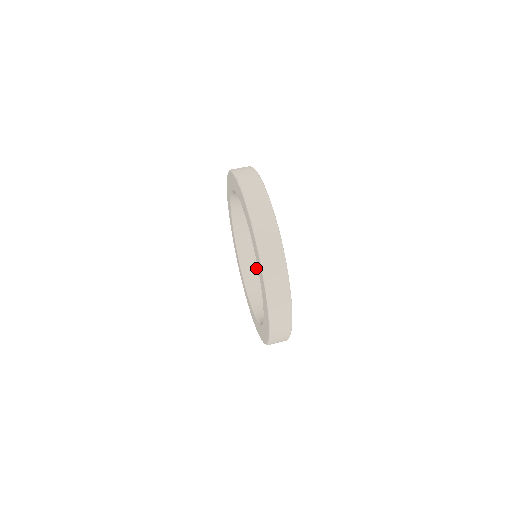
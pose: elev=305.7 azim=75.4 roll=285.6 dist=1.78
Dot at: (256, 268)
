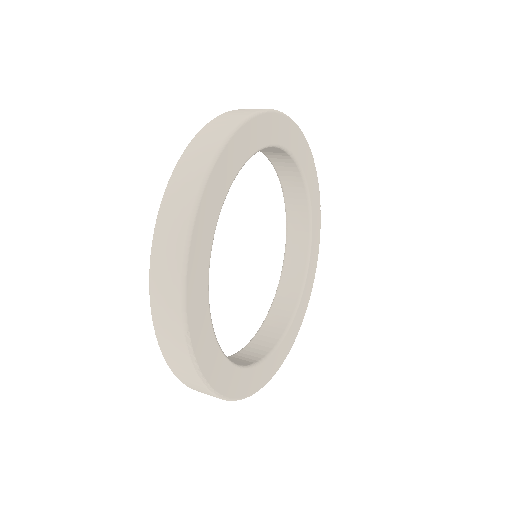
Dot at: (242, 364)
